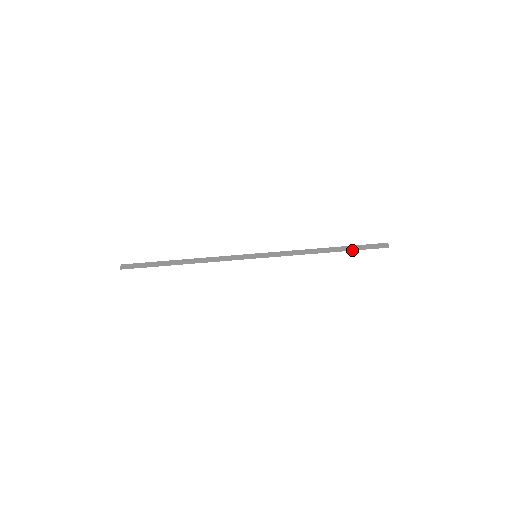
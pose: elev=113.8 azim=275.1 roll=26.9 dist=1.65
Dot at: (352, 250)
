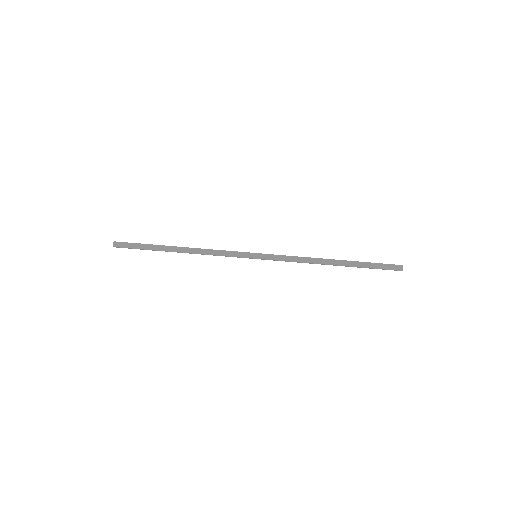
Dot at: (361, 267)
